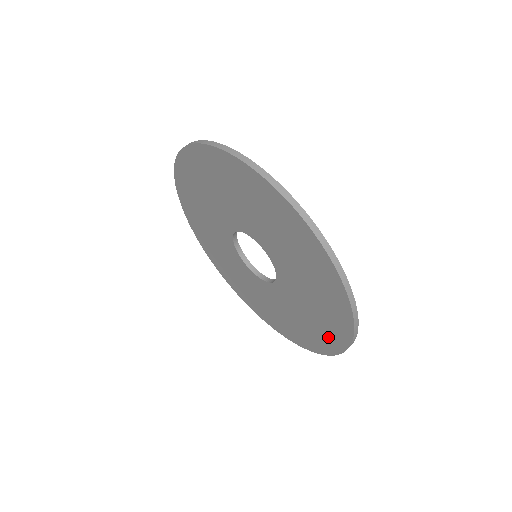
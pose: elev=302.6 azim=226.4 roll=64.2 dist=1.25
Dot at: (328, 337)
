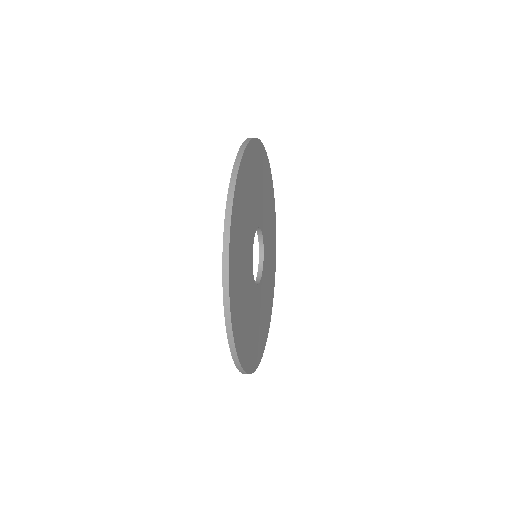
Dot at: occluded
